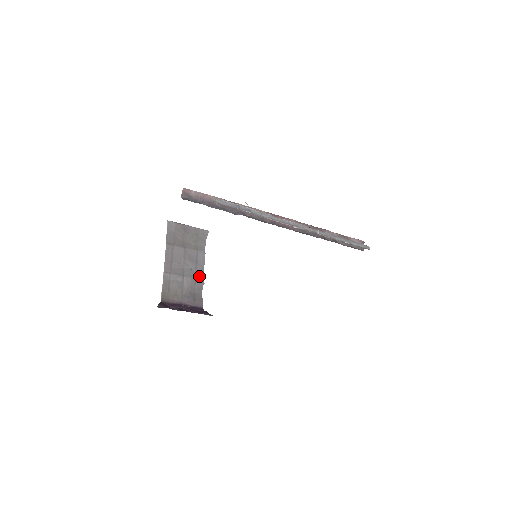
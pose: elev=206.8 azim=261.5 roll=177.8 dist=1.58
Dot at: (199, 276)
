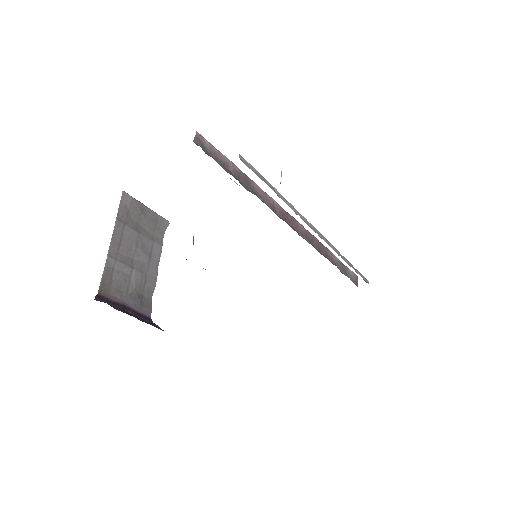
Dot at: (151, 274)
